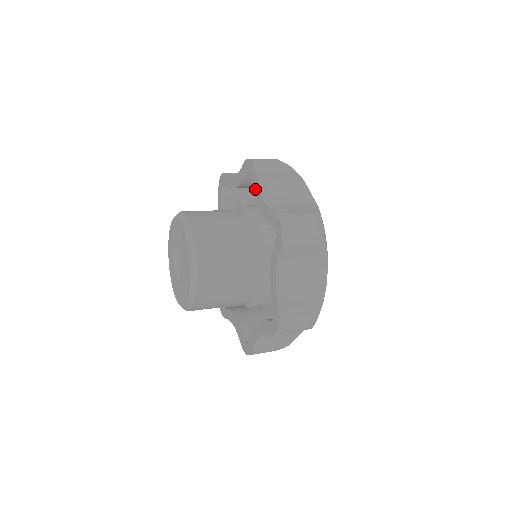
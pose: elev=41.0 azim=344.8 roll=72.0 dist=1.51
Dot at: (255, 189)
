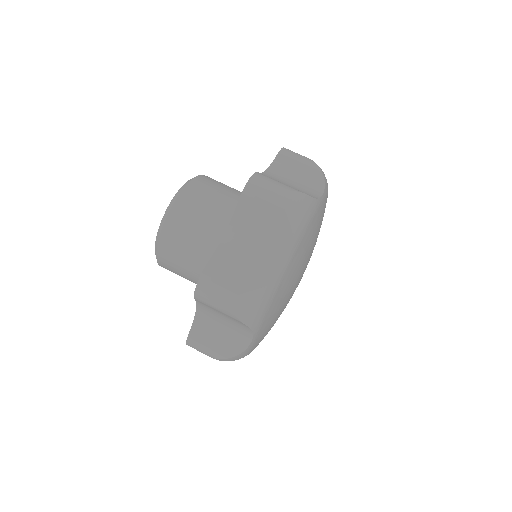
Dot at: occluded
